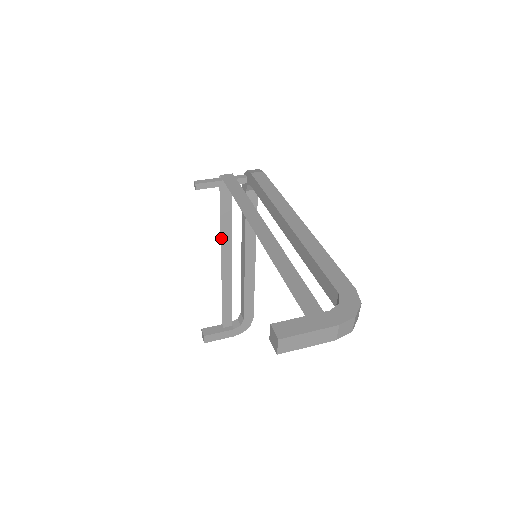
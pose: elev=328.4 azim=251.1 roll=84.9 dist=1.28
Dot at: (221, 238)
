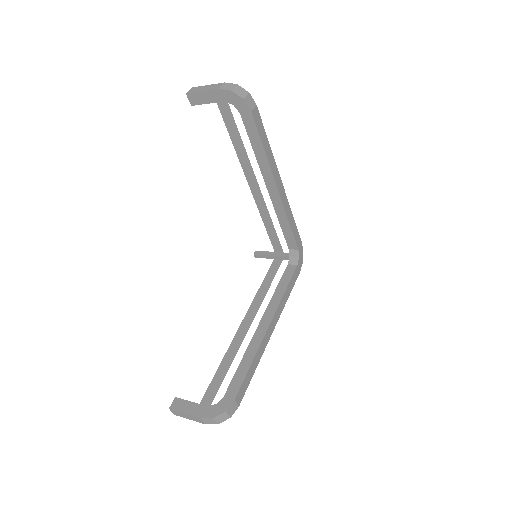
Dot at: (253, 301)
